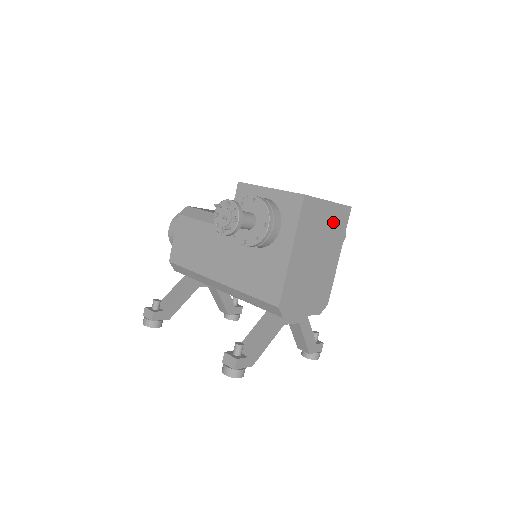
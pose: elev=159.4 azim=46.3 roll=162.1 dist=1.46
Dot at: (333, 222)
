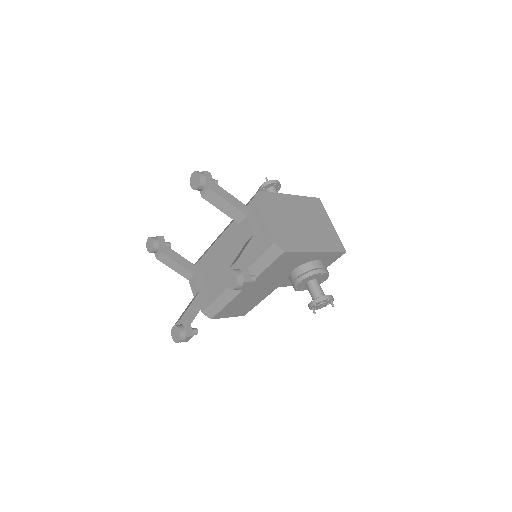
Dot at: (327, 233)
